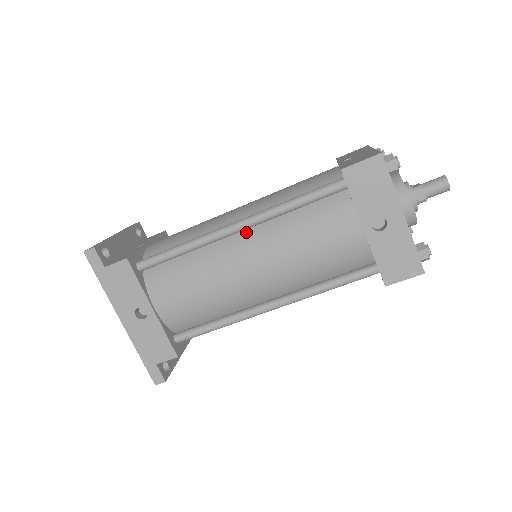
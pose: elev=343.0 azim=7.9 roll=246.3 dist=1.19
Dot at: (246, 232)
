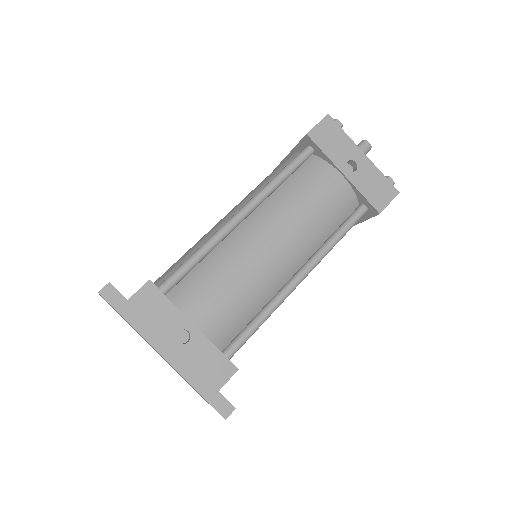
Dot at: (251, 217)
